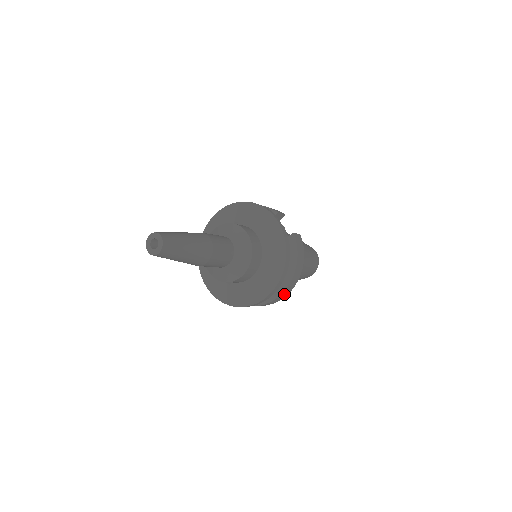
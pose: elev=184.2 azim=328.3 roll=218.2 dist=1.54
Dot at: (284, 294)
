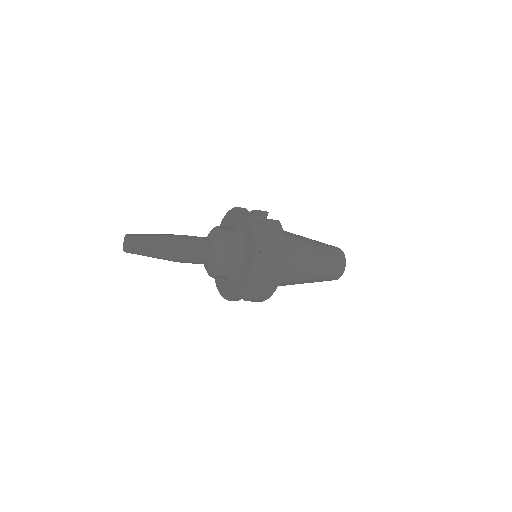
Dot at: (276, 276)
